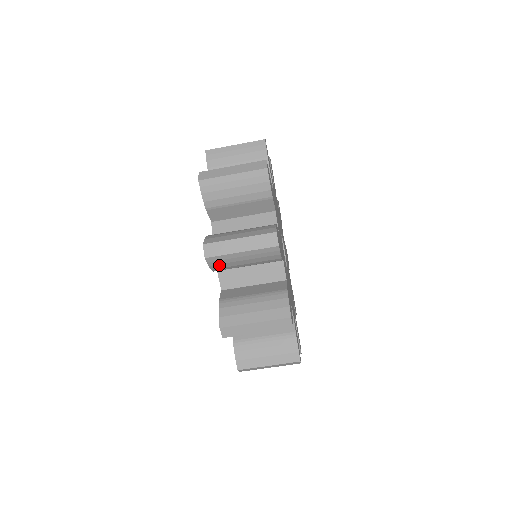
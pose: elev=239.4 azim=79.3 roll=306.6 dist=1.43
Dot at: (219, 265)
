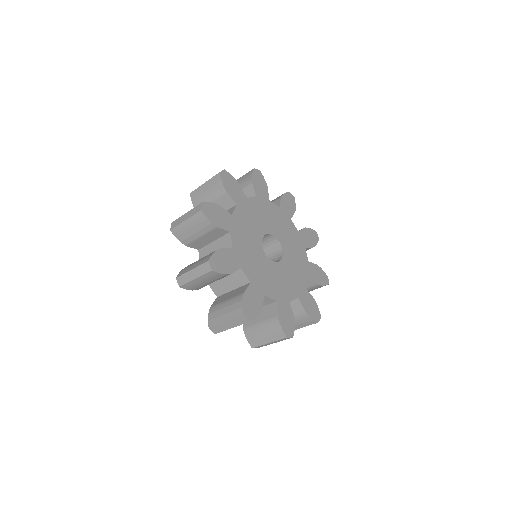
Dot at: occluded
